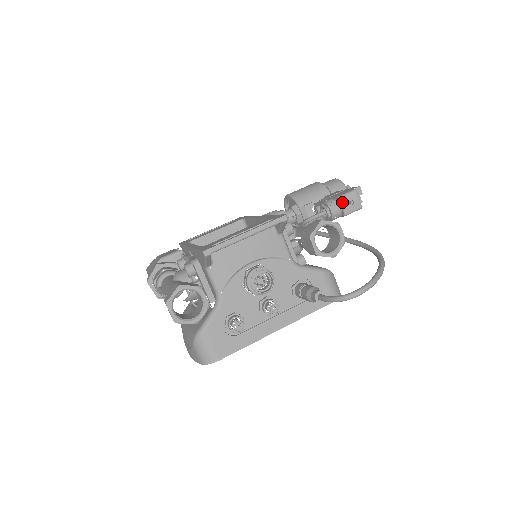
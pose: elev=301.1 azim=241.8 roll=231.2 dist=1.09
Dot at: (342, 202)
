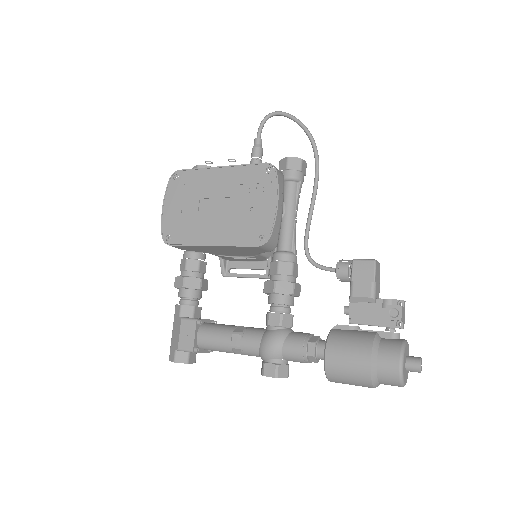
Dot at: occluded
